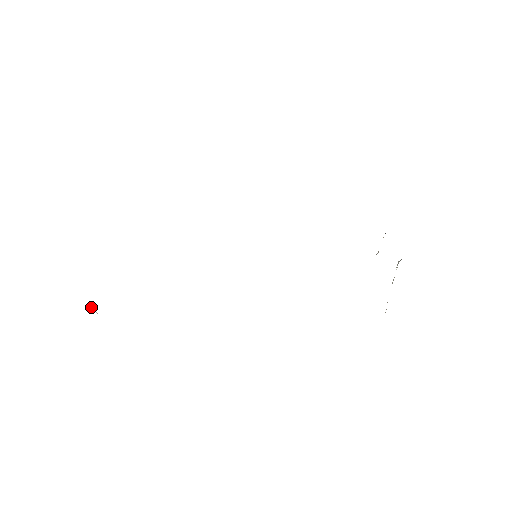
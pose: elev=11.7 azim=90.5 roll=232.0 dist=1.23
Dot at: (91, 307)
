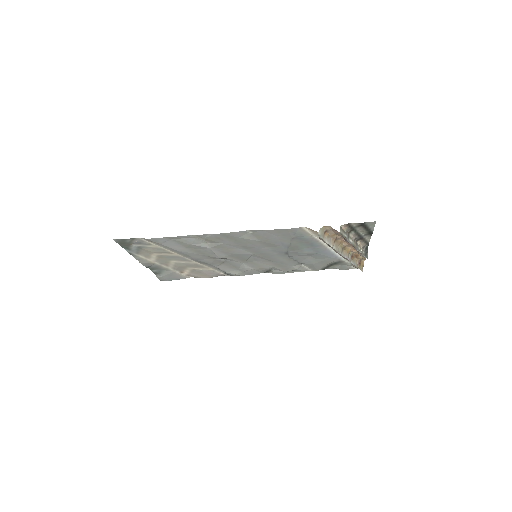
Dot at: (134, 243)
